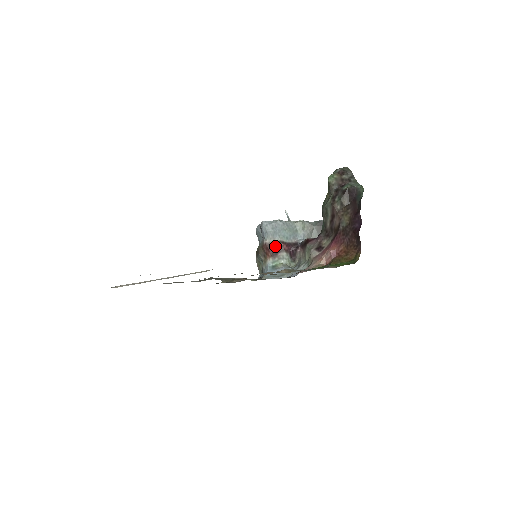
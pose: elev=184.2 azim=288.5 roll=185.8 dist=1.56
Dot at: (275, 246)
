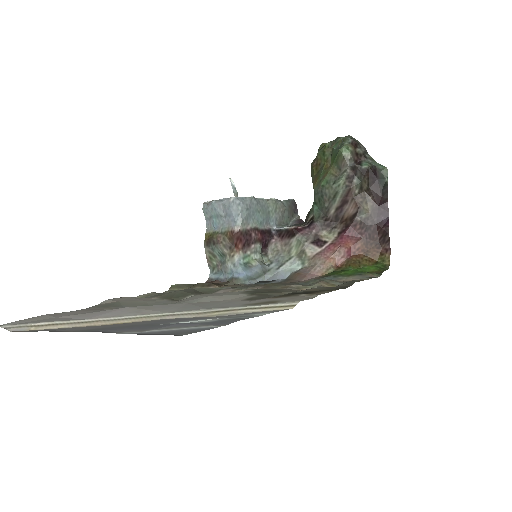
Dot at: (249, 235)
